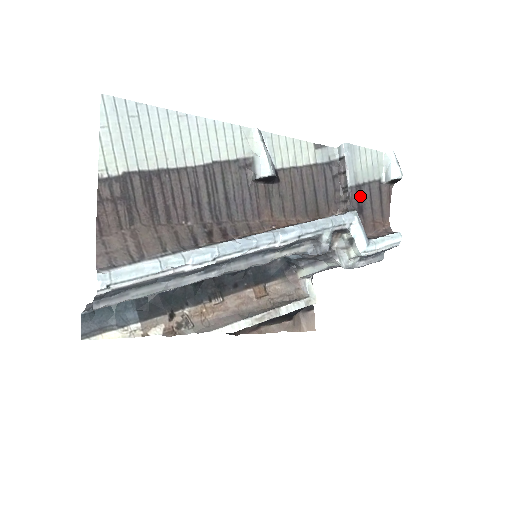
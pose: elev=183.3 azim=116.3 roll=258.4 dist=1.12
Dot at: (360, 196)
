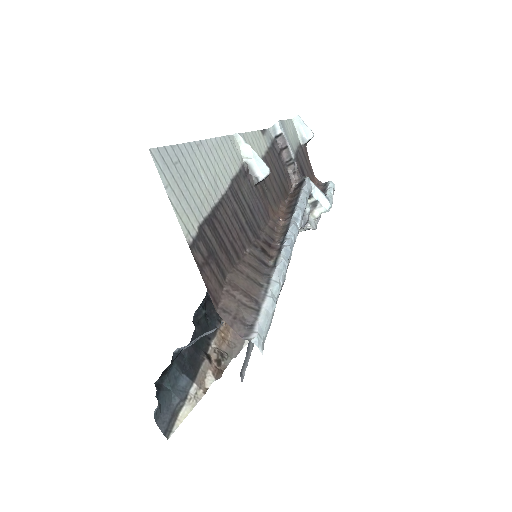
Dot at: (299, 163)
